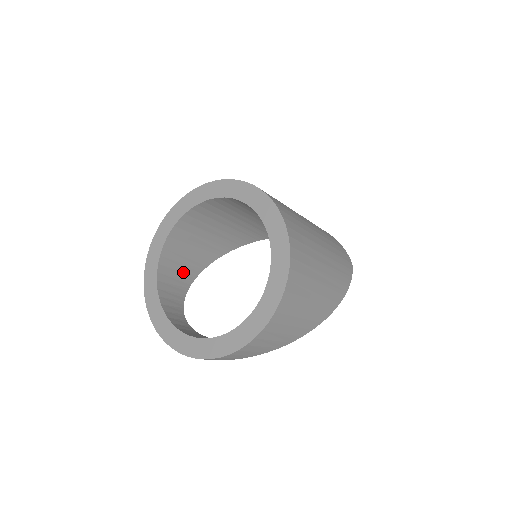
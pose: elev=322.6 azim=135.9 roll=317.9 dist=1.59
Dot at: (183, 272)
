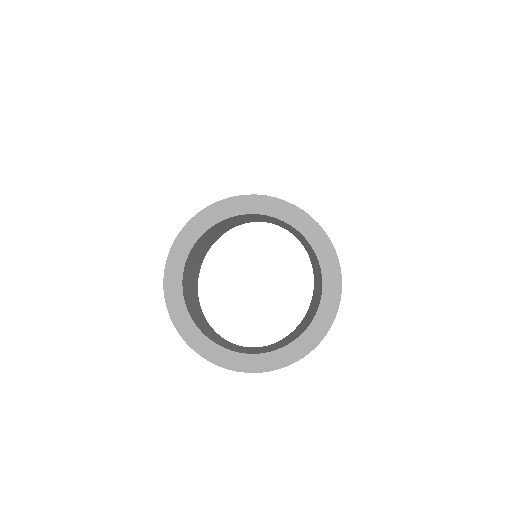
Dot at: (195, 306)
